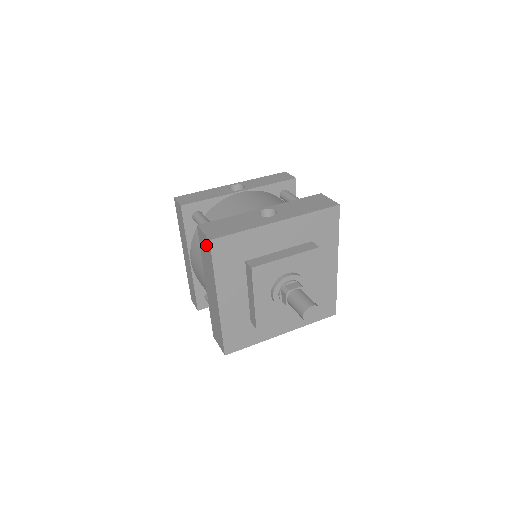
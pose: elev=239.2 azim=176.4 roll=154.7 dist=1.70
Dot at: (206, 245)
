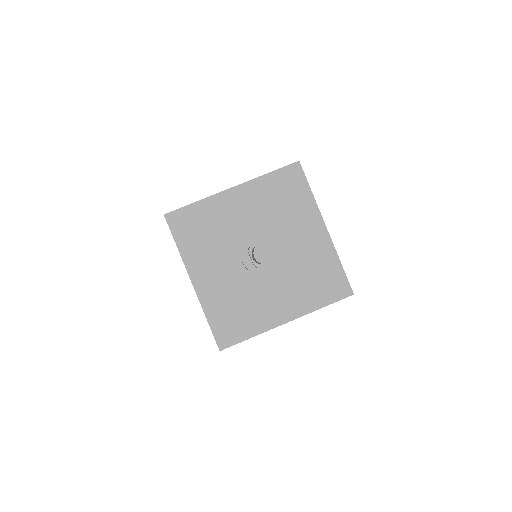
Dot at: occluded
